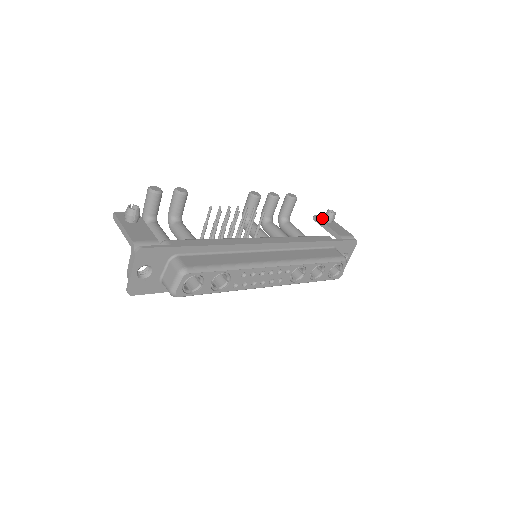
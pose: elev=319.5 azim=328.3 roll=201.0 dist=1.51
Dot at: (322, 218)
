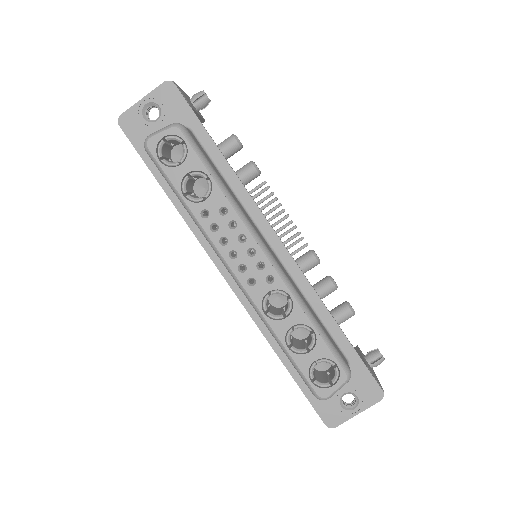
Dot at: occluded
